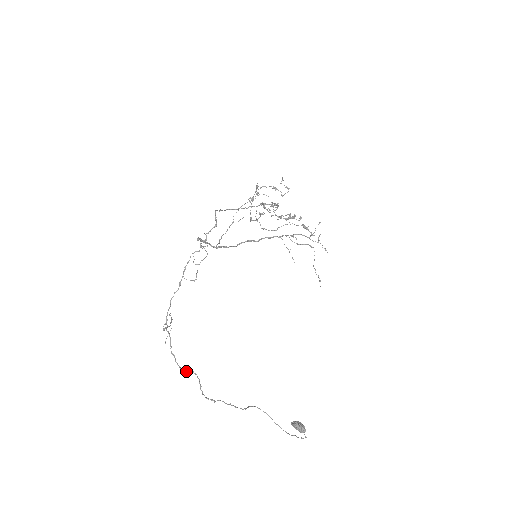
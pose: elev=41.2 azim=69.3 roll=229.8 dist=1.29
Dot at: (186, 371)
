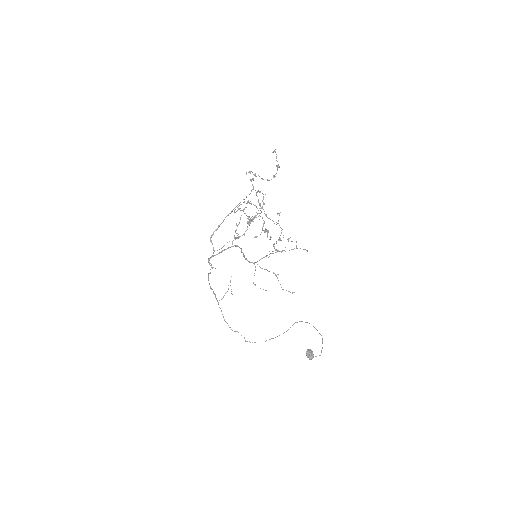
Dot at: occluded
